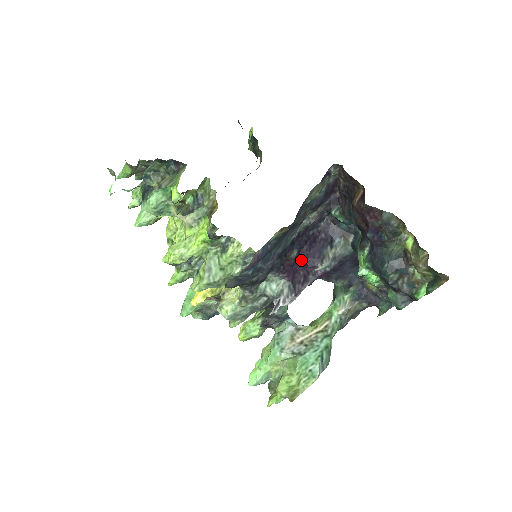
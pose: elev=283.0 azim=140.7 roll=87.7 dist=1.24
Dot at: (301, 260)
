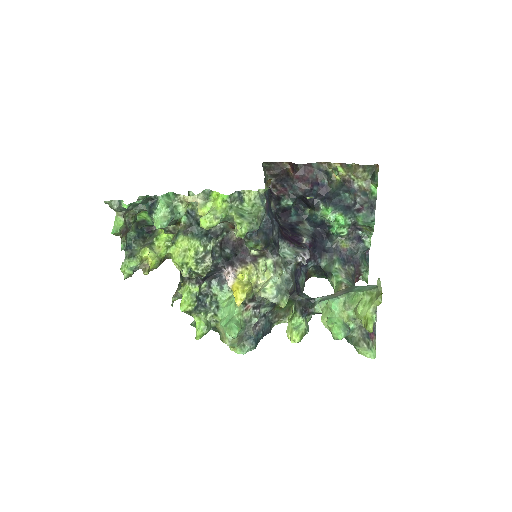
Dot at: (289, 237)
